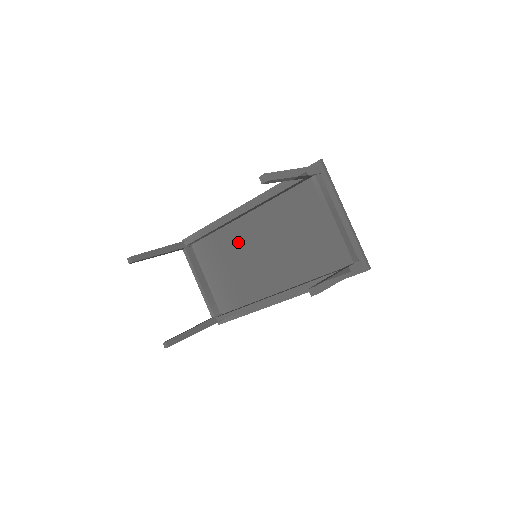
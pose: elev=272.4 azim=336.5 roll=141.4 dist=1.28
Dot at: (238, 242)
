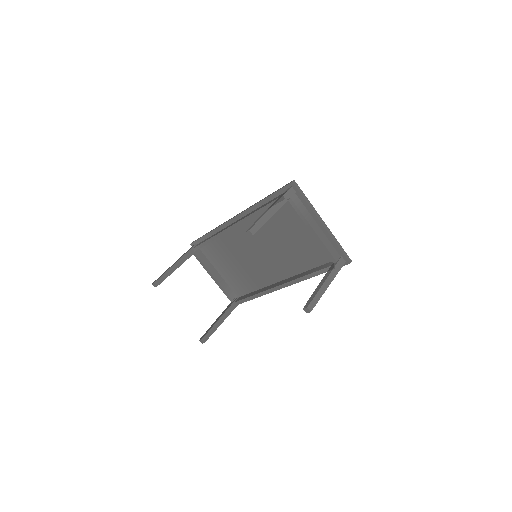
Dot at: (238, 245)
